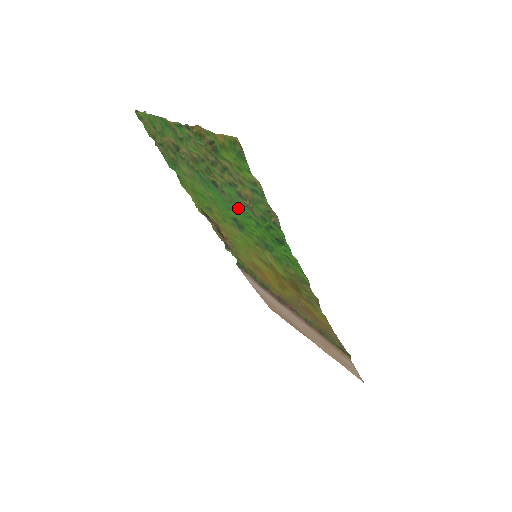
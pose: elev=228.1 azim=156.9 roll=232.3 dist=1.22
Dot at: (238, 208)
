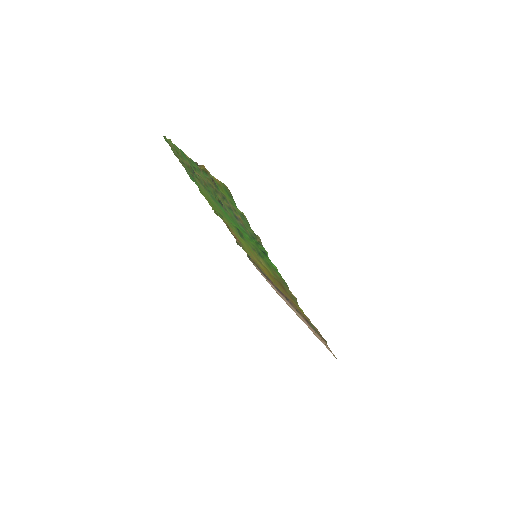
Dot at: (237, 224)
